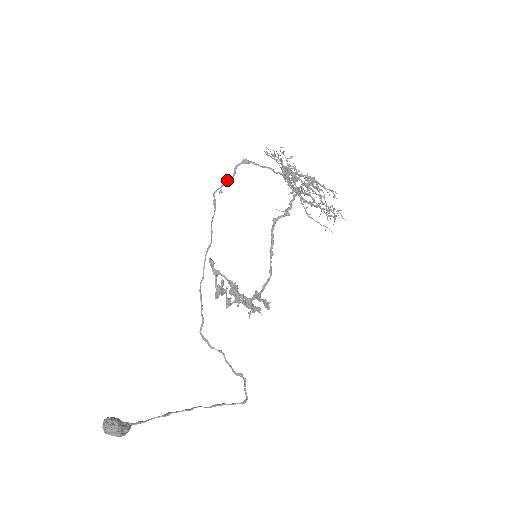
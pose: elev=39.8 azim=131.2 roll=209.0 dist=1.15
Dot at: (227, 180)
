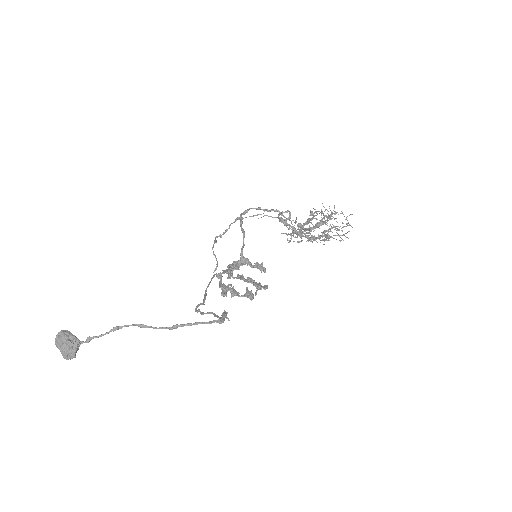
Dot at: (225, 231)
